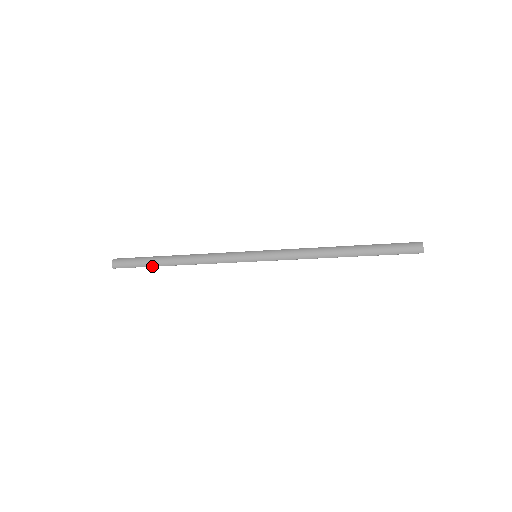
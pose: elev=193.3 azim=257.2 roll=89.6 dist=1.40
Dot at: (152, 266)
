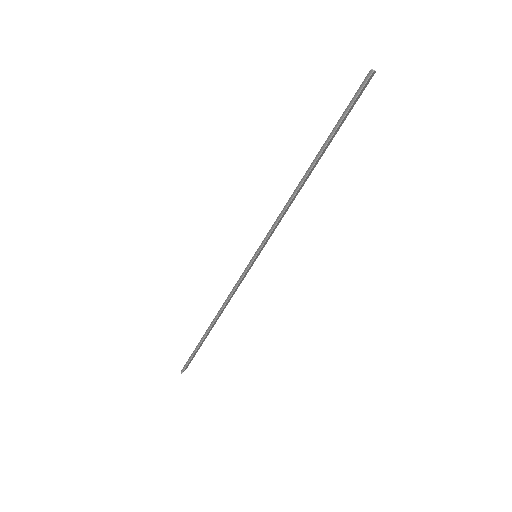
Dot at: (199, 345)
